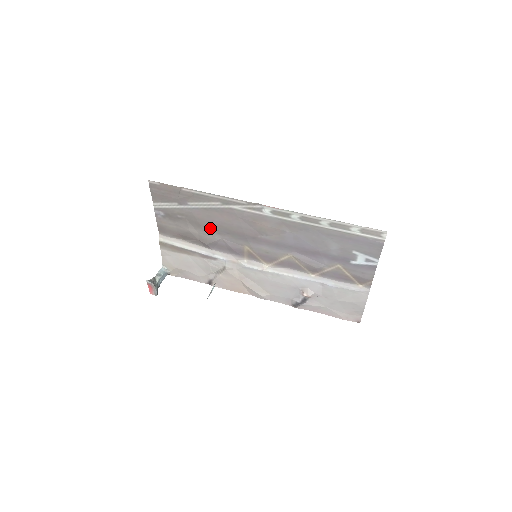
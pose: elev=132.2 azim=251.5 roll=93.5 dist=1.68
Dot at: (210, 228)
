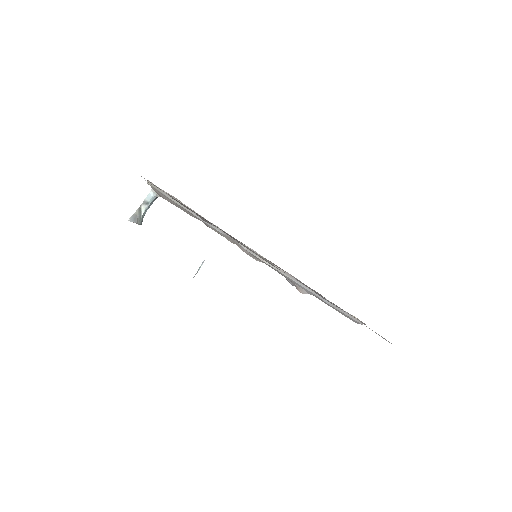
Dot at: occluded
